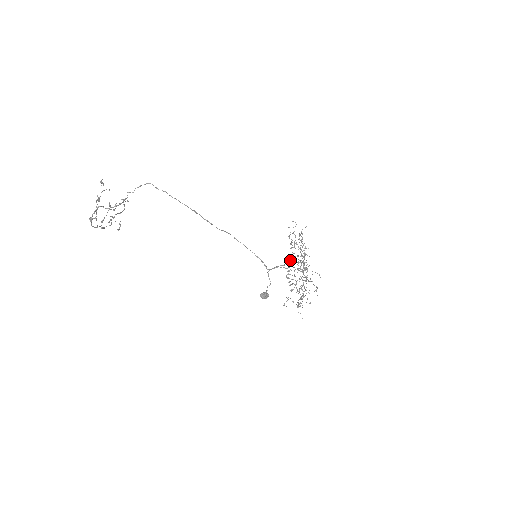
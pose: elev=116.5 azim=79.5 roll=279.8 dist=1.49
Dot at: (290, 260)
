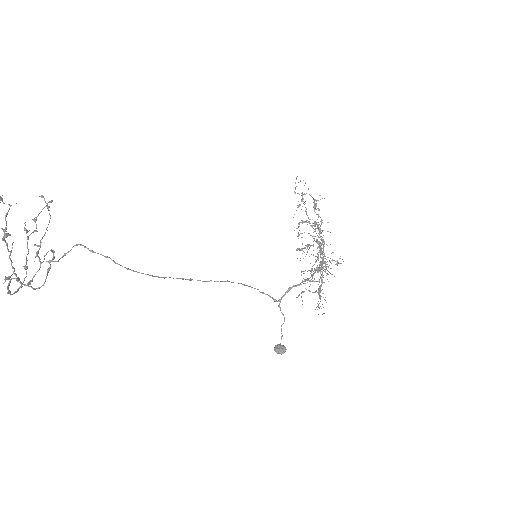
Dot at: (299, 223)
